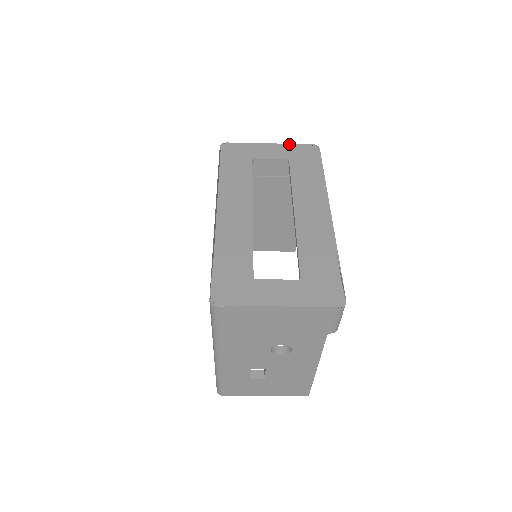
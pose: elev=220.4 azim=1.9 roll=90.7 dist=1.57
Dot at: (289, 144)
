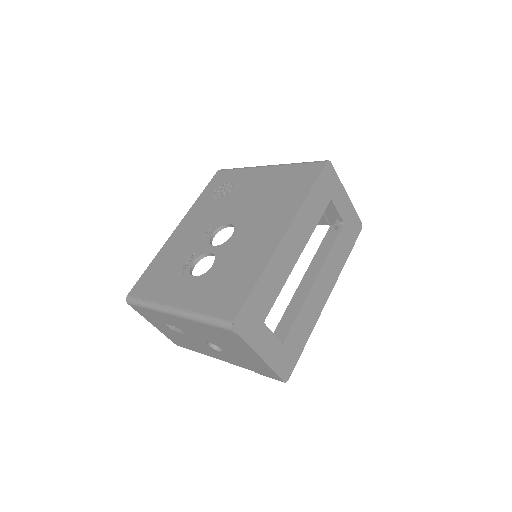
Dot at: occluded
